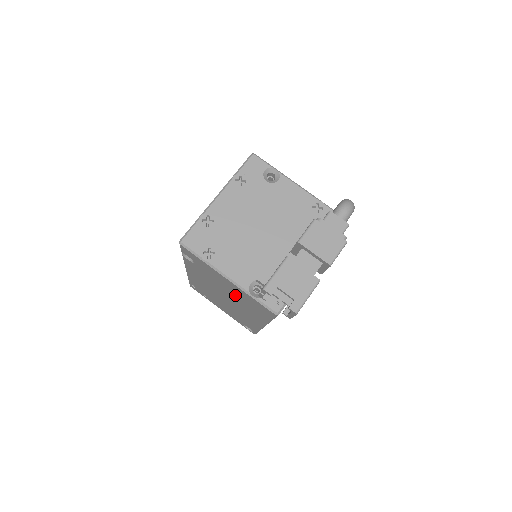
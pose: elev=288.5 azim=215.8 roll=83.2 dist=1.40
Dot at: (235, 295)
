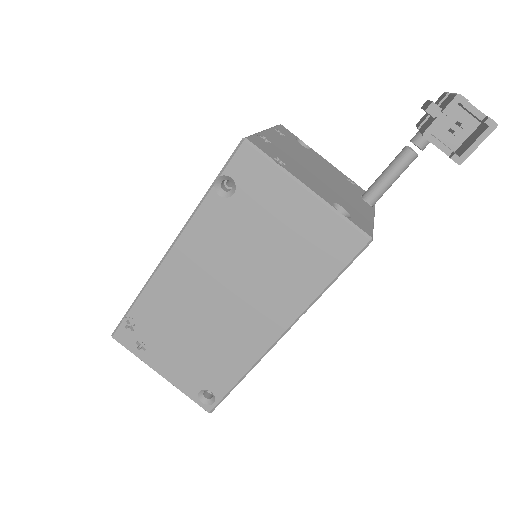
Dot at: (281, 249)
